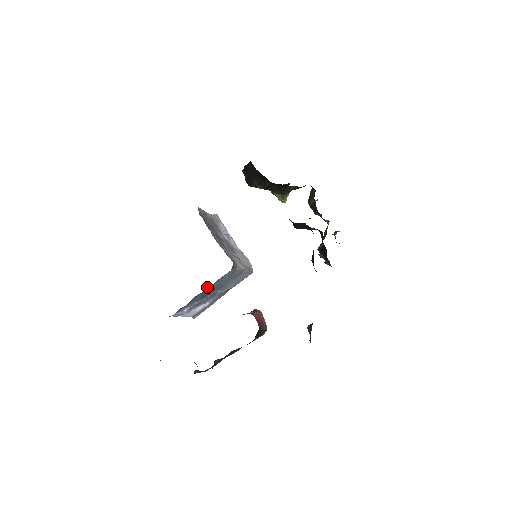
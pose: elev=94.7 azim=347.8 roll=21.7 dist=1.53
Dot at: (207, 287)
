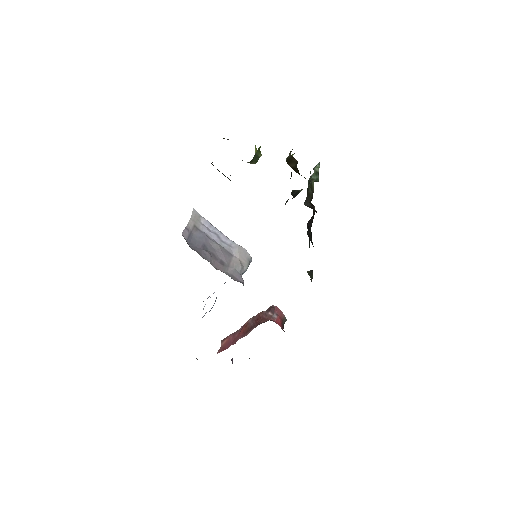
Dot at: occluded
